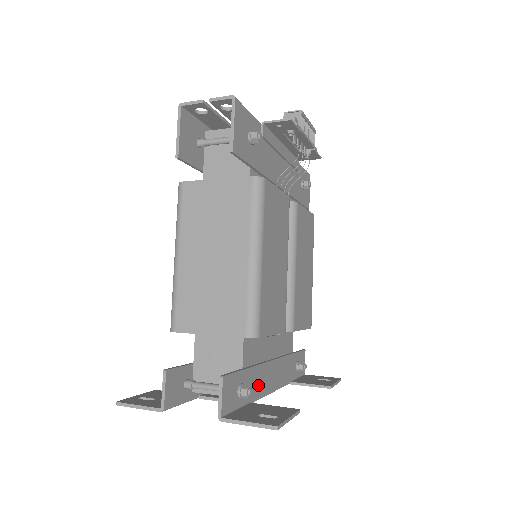
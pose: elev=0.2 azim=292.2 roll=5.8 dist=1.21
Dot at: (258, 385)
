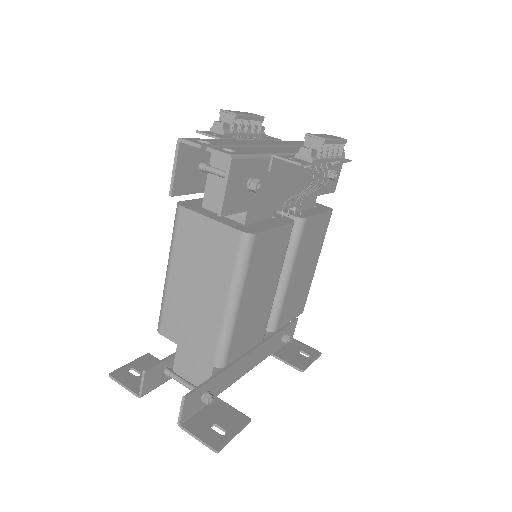
Dot at: (228, 380)
